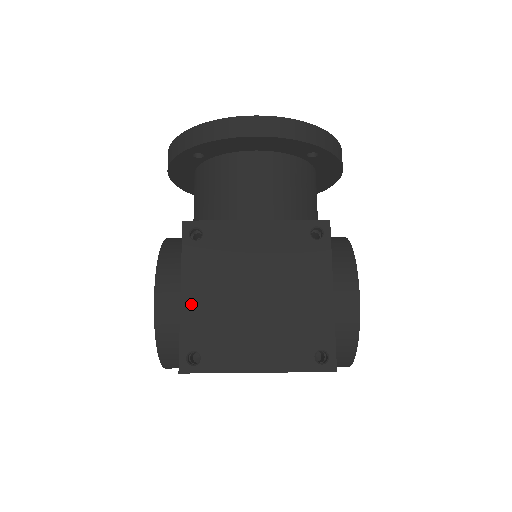
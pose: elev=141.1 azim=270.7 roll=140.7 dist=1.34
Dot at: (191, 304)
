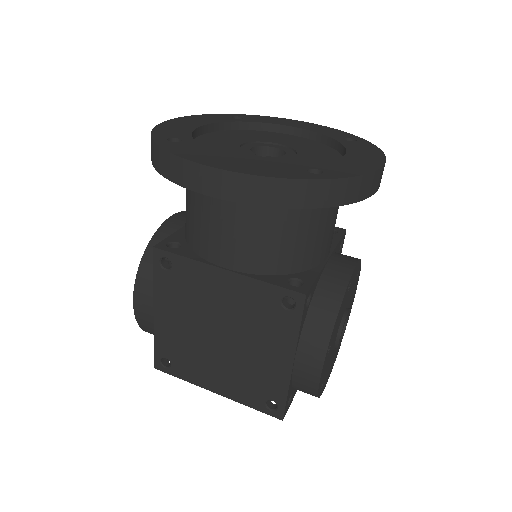
Dot at: (162, 323)
